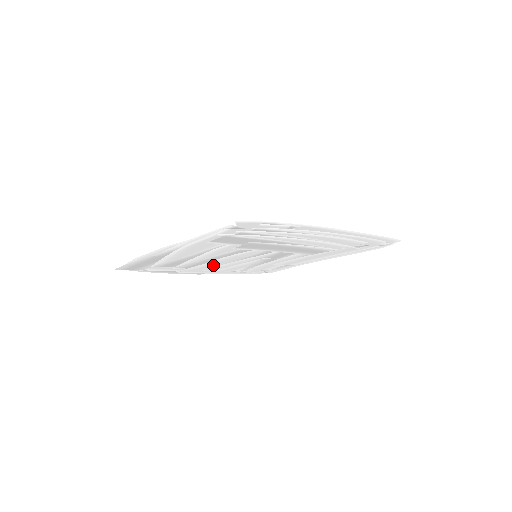
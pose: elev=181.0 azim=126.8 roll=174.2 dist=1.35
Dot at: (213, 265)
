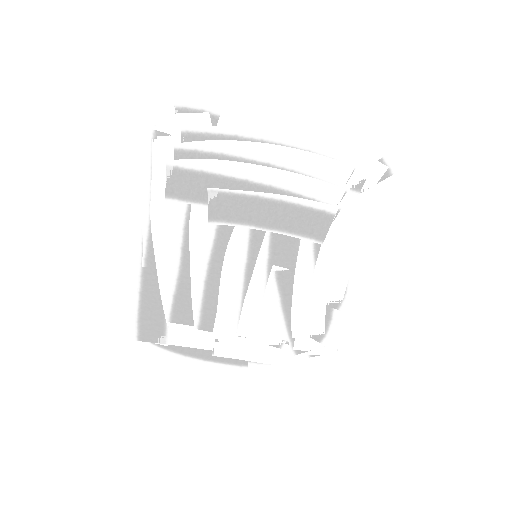
Dot at: (234, 312)
